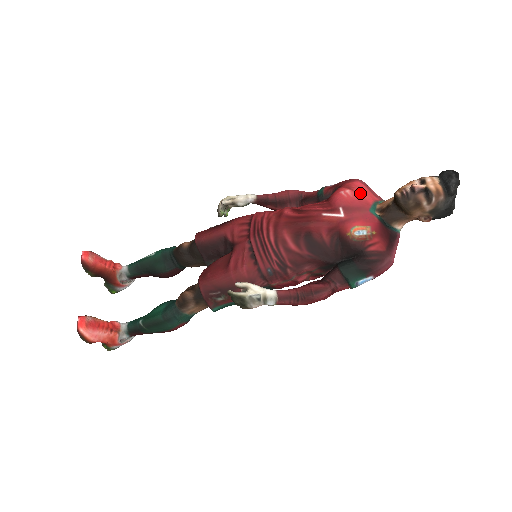
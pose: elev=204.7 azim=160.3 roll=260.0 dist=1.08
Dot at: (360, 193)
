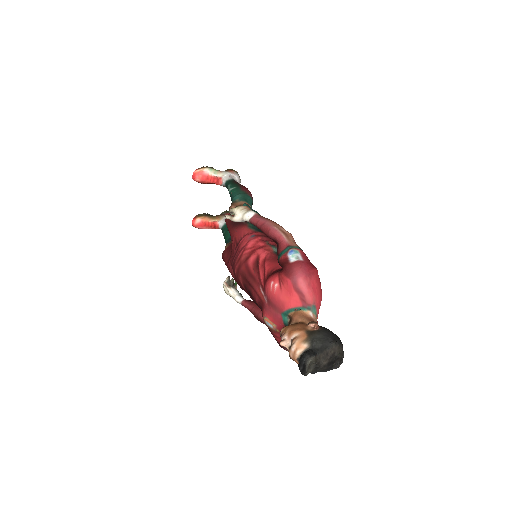
Dot at: (284, 294)
